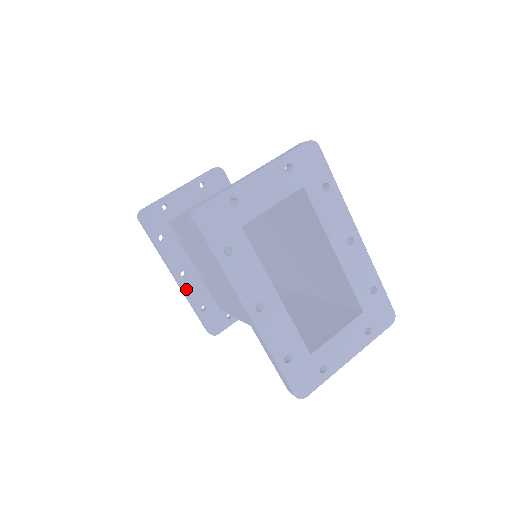
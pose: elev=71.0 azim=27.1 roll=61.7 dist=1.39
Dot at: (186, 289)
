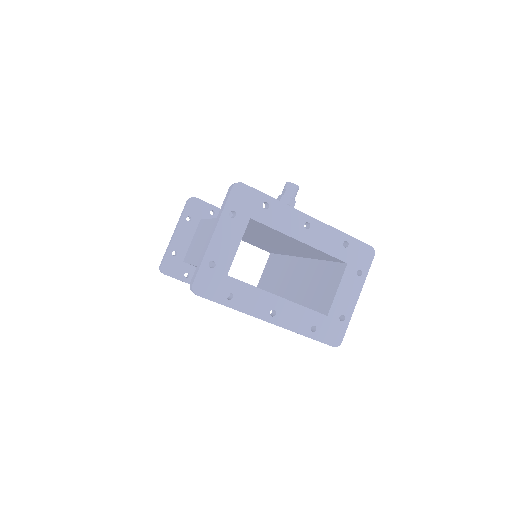
Dot at: (227, 296)
